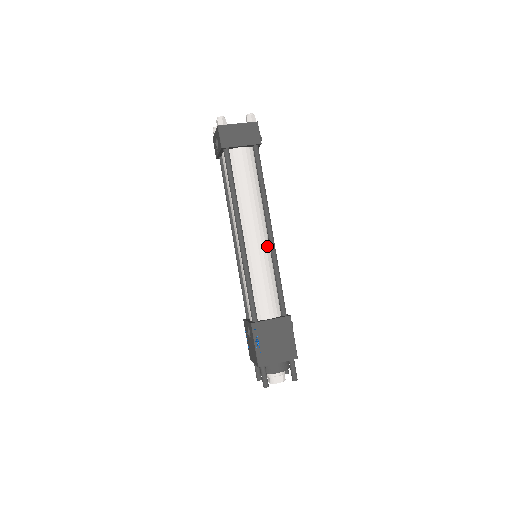
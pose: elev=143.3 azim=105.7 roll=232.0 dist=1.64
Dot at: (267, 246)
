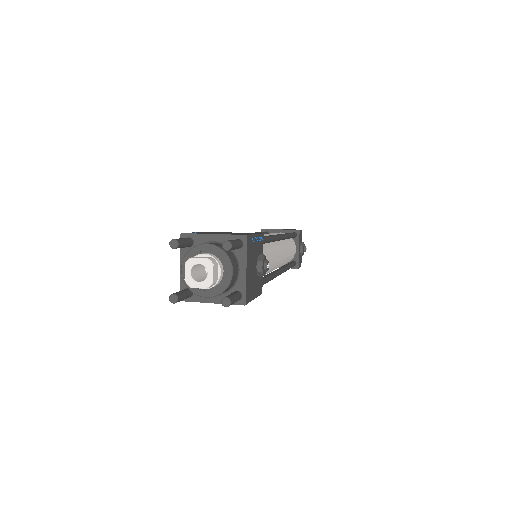
Dot at: occluded
